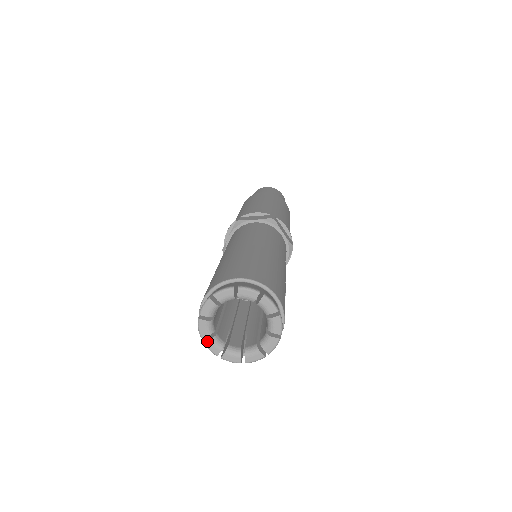
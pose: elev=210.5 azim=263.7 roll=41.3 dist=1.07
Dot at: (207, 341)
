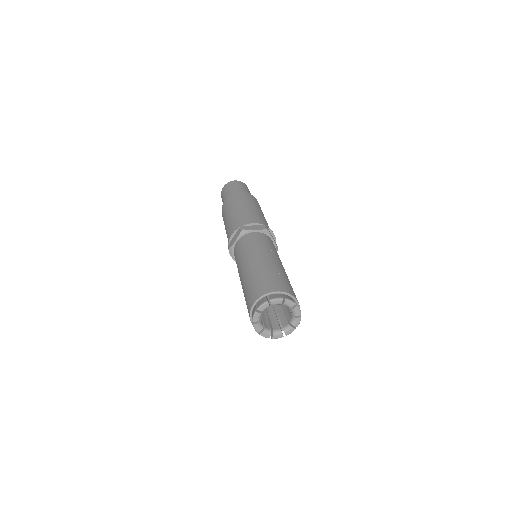
Dot at: (273, 337)
